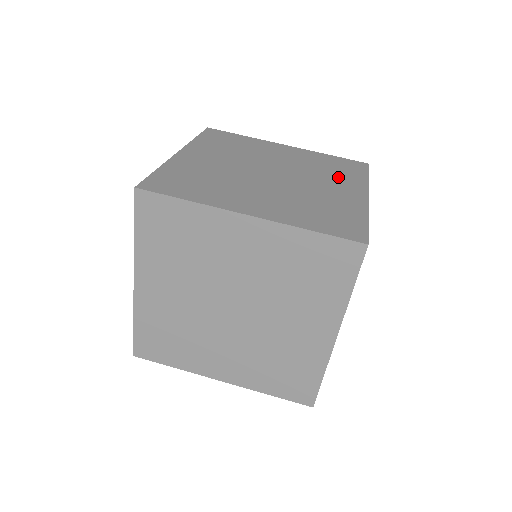
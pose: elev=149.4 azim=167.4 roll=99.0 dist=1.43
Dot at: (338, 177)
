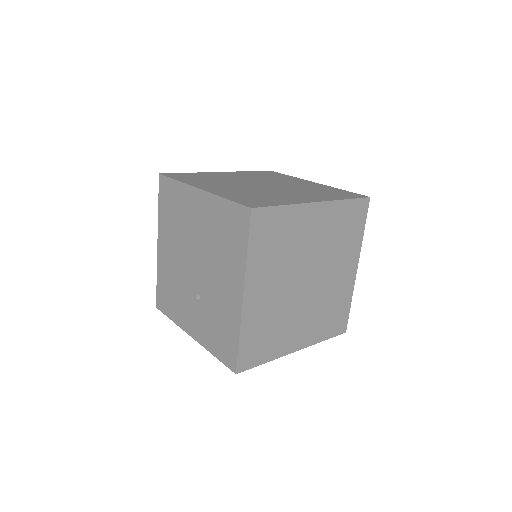
Dot at: (283, 179)
